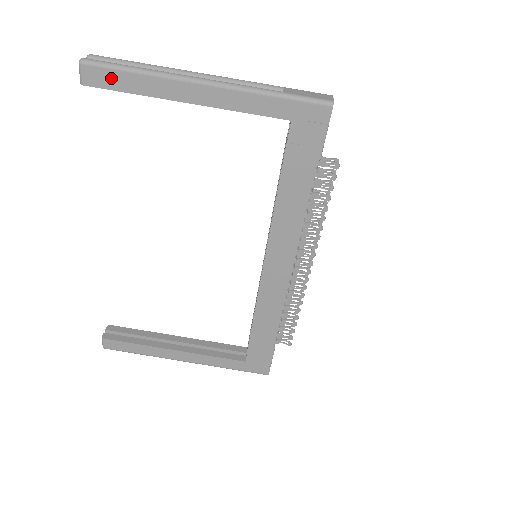
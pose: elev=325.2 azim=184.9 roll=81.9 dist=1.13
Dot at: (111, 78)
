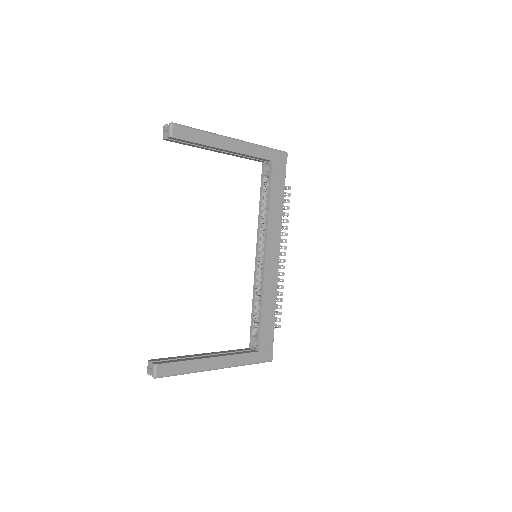
Dot at: (189, 134)
